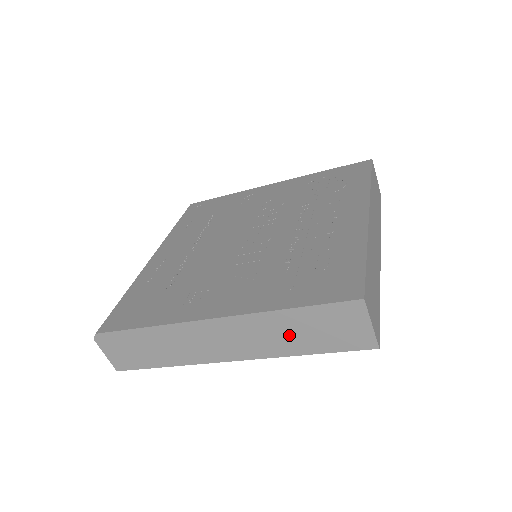
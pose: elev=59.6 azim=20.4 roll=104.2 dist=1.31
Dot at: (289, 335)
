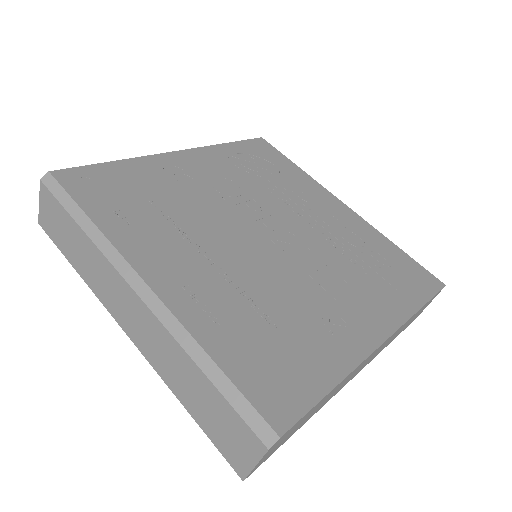
Dot at: occluded
